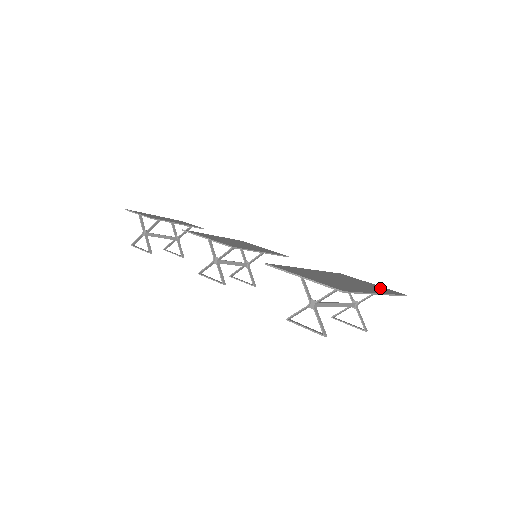
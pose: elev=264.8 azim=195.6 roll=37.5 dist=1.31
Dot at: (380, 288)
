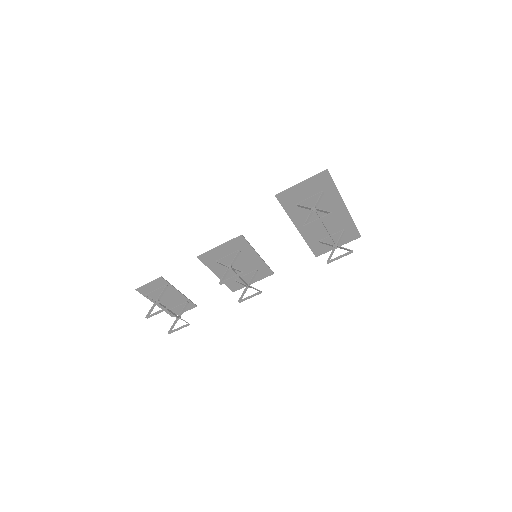
Dot at: (344, 232)
